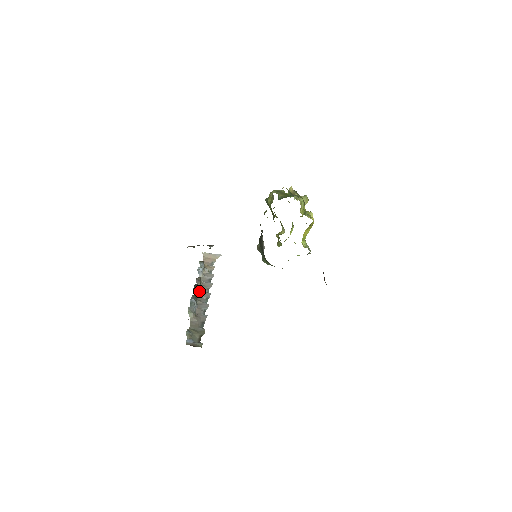
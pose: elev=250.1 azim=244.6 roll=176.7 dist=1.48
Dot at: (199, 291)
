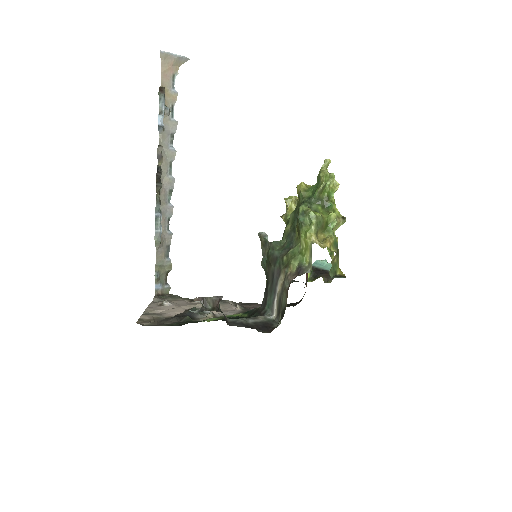
Dot at: (161, 175)
